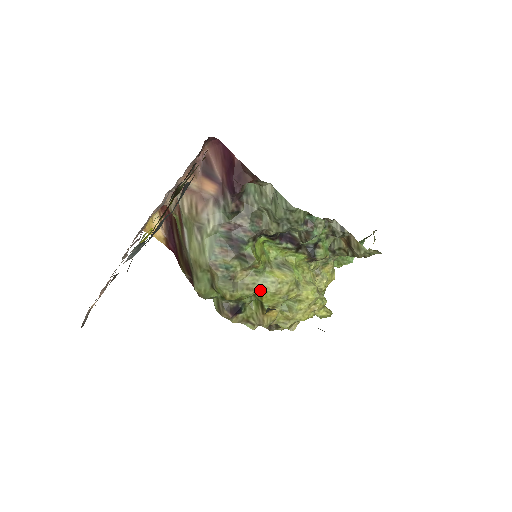
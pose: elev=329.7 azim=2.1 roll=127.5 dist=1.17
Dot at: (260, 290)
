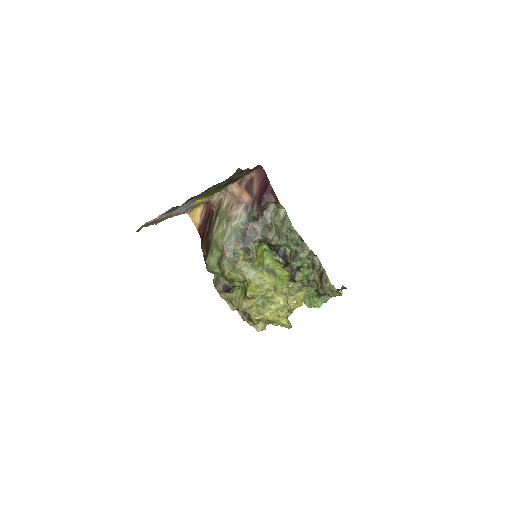
Dot at: (249, 279)
